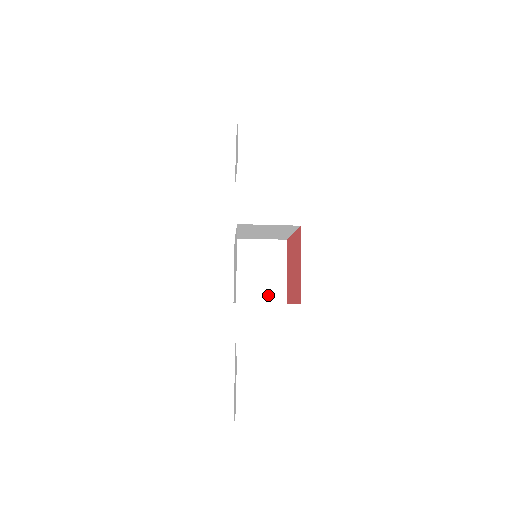
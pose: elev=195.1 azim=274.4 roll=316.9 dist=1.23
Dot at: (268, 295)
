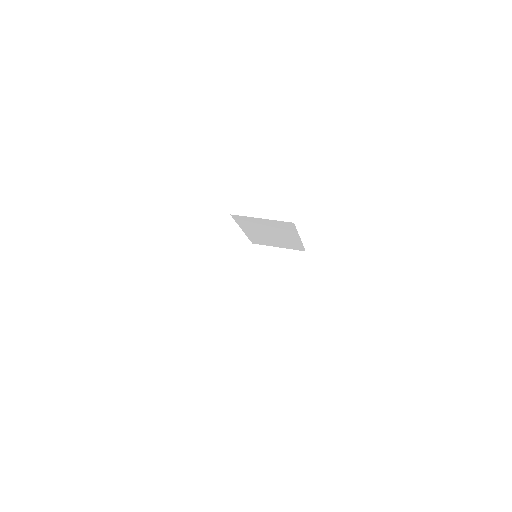
Dot at: (274, 306)
